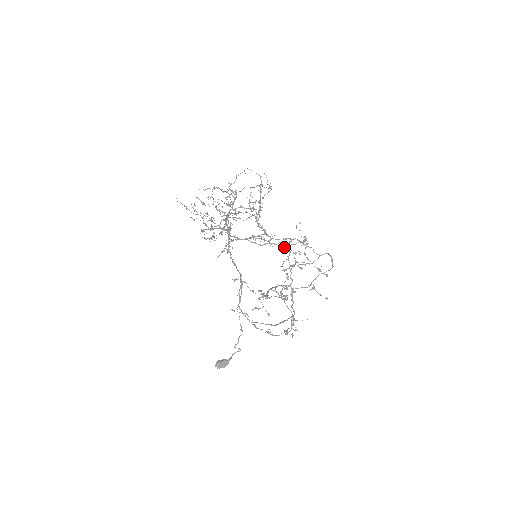
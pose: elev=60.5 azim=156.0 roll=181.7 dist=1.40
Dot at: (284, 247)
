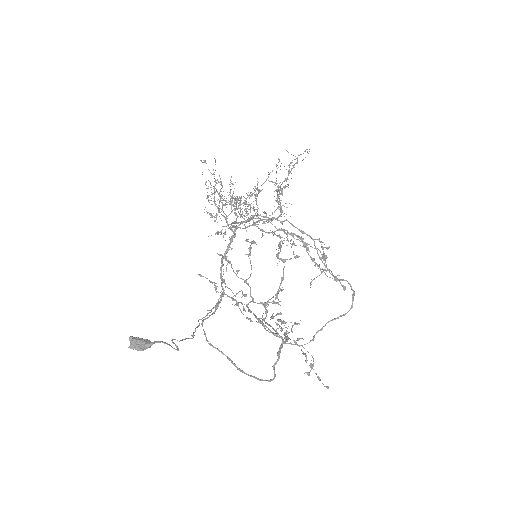
Dot at: (298, 239)
